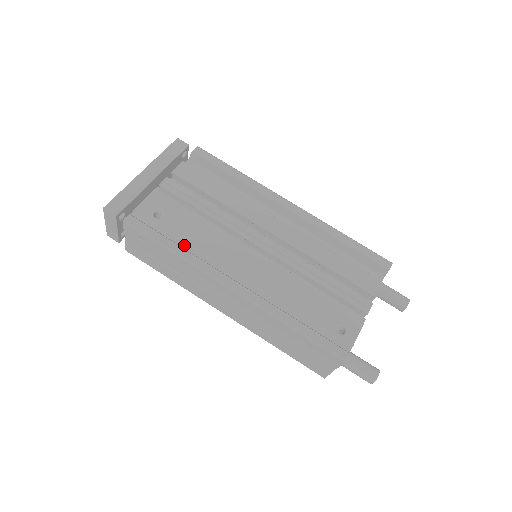
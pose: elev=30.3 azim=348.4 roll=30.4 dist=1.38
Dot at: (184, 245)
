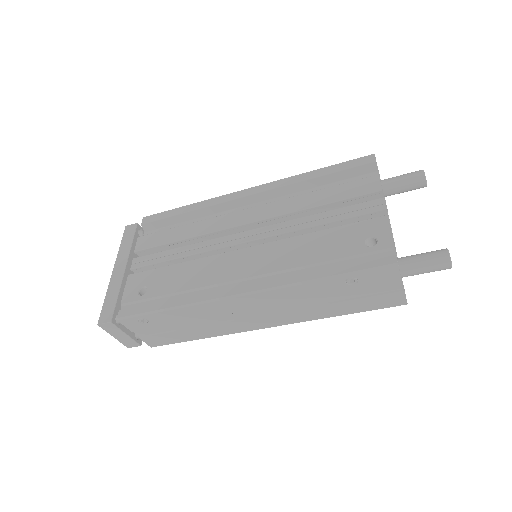
Dot at: (179, 296)
